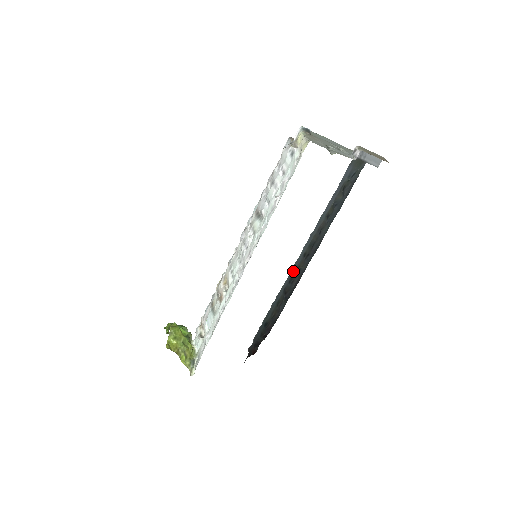
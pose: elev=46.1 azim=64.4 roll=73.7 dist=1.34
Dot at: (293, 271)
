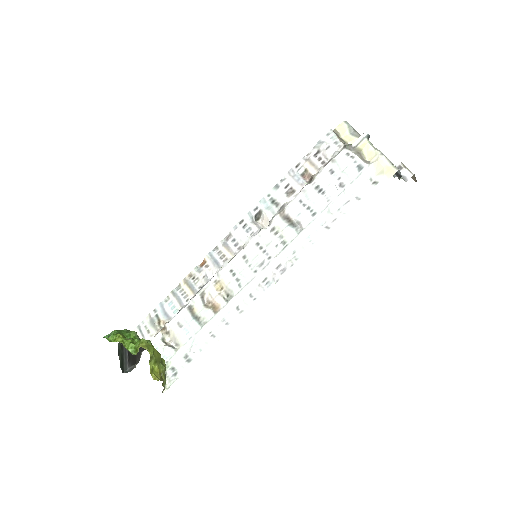
Dot at: occluded
